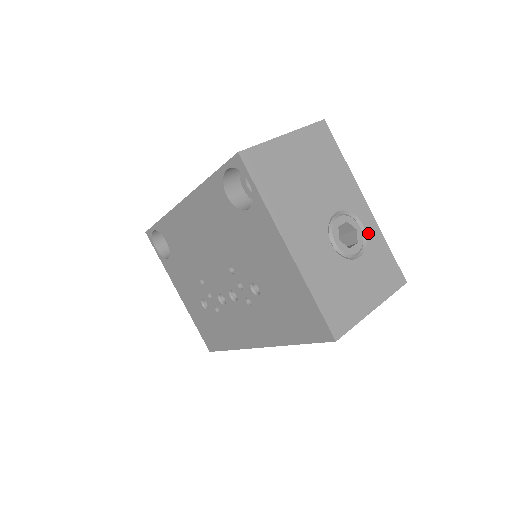
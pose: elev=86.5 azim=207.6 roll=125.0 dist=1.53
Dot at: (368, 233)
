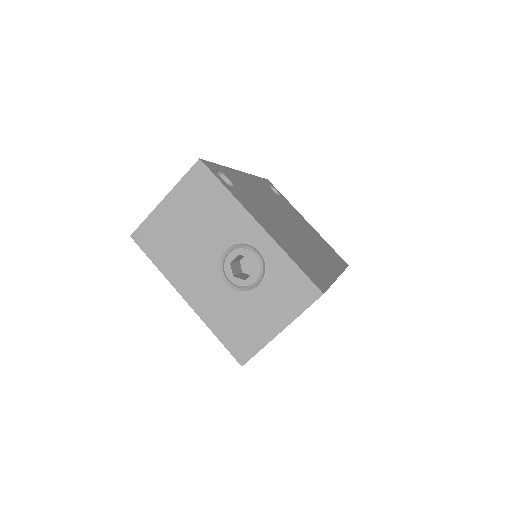
Dot at: (266, 257)
